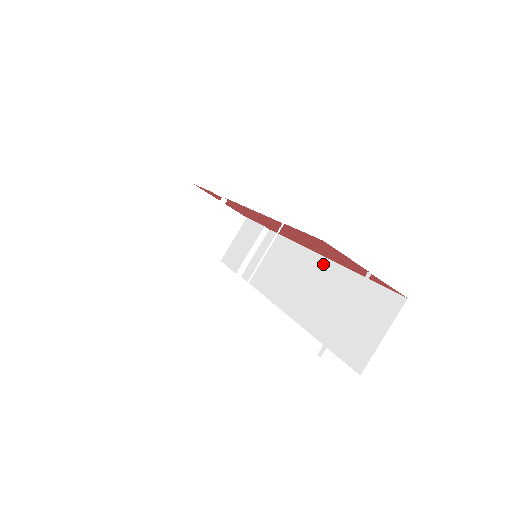
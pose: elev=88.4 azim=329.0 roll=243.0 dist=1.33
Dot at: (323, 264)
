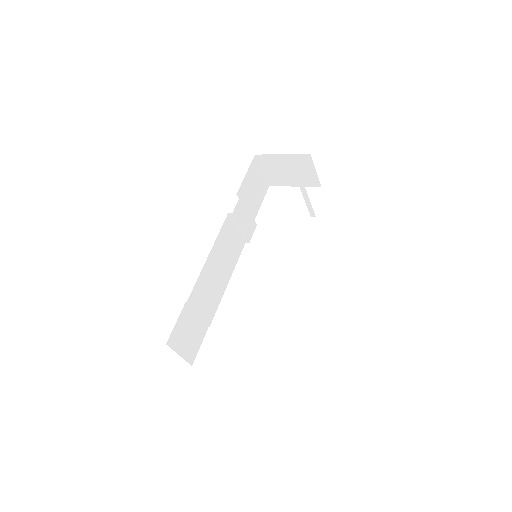
Dot at: occluded
